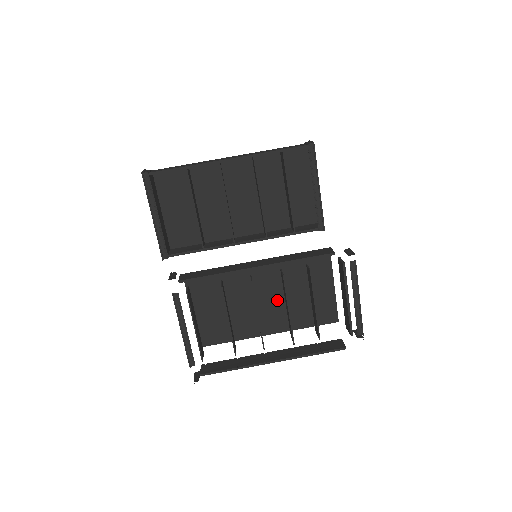
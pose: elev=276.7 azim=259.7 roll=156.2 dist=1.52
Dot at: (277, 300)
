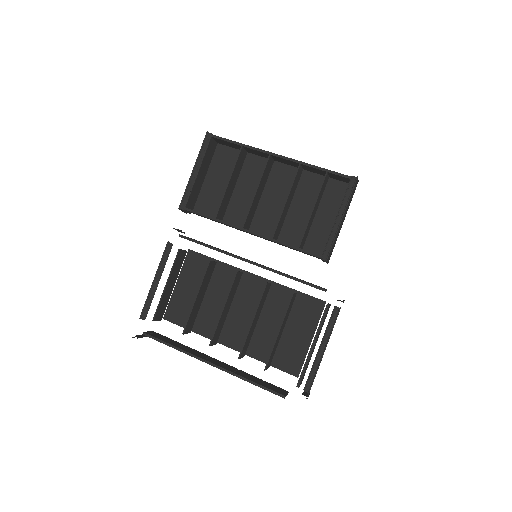
Dot at: occluded
